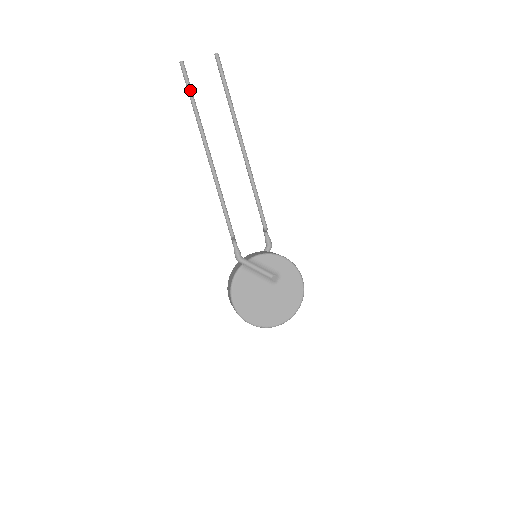
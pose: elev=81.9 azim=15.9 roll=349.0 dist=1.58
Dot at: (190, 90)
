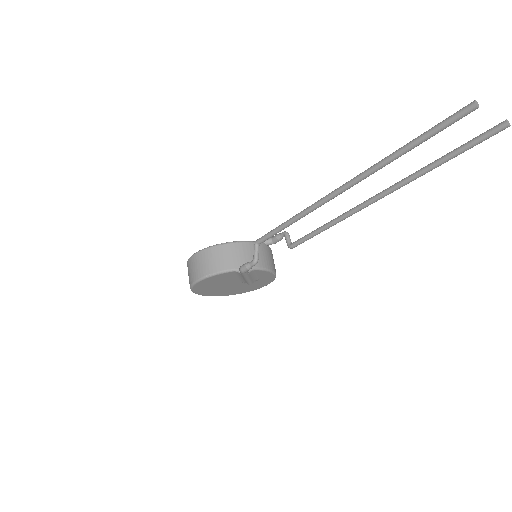
Dot at: occluded
